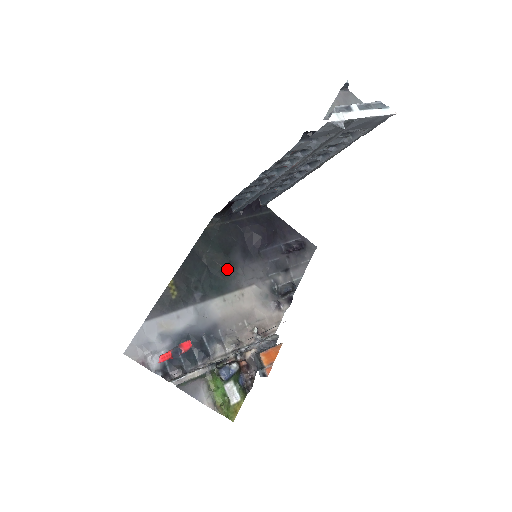
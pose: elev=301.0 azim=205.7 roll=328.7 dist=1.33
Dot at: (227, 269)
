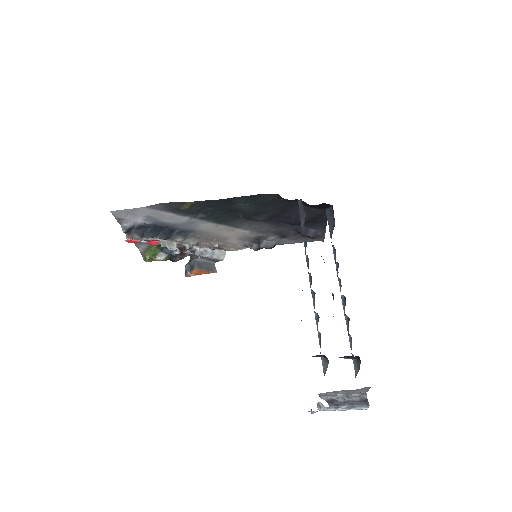
Dot at: (243, 218)
